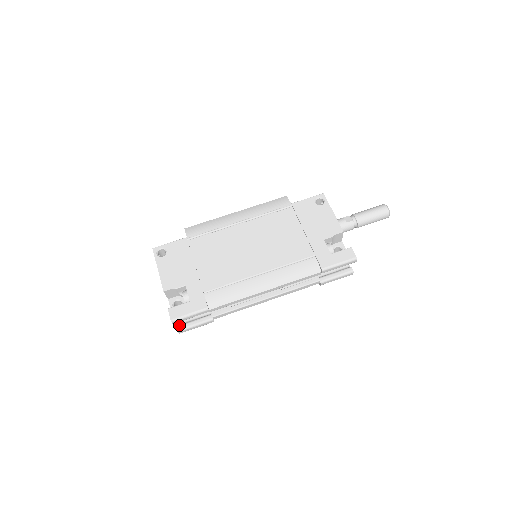
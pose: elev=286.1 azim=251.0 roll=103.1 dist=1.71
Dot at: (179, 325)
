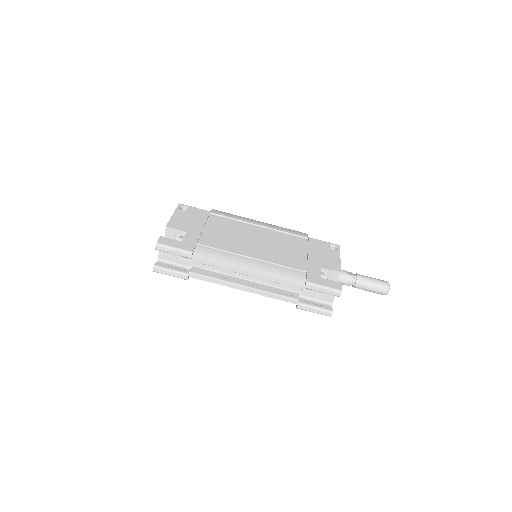
Dot at: (158, 263)
